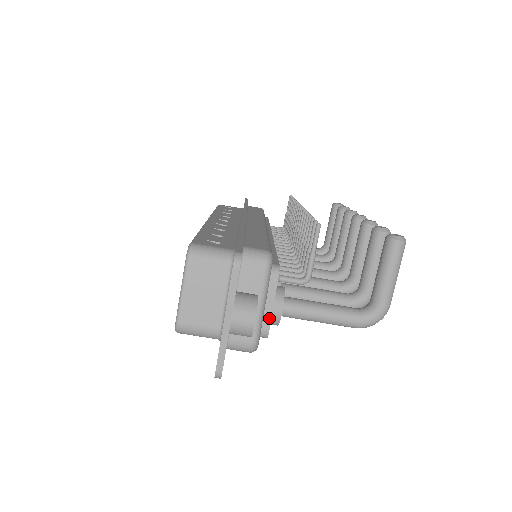
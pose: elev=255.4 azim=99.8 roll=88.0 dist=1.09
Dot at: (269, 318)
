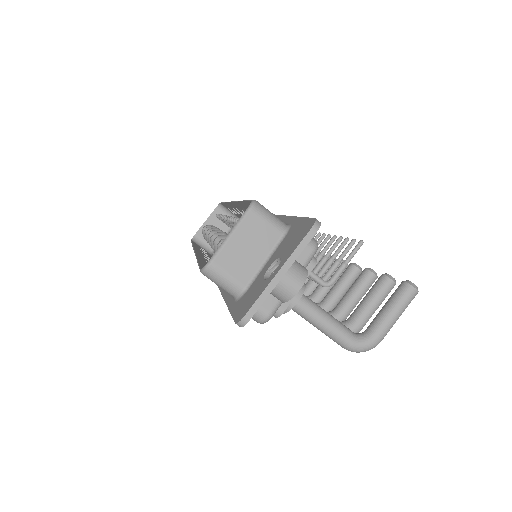
Dot at: occluded
